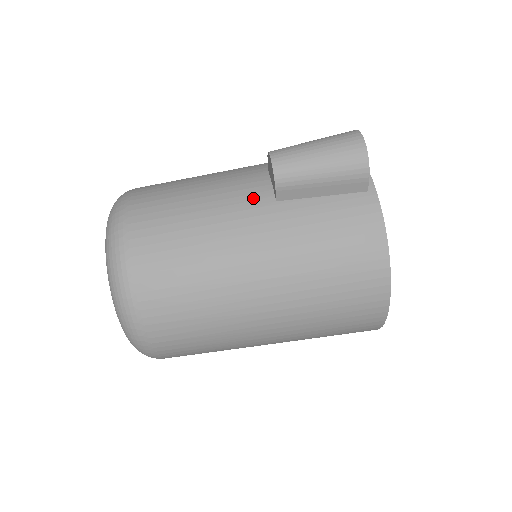
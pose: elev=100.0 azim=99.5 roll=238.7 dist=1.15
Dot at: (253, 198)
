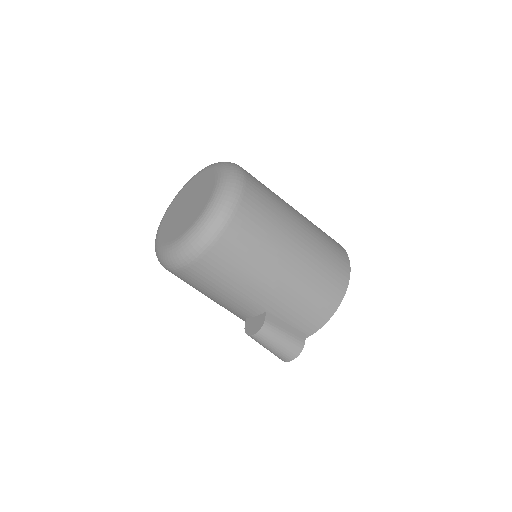
Dot at: (240, 312)
